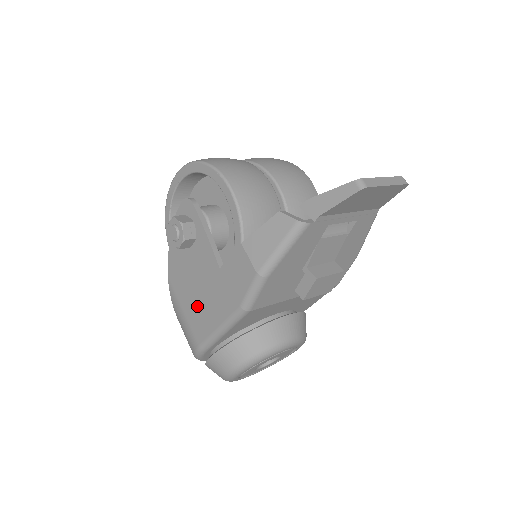
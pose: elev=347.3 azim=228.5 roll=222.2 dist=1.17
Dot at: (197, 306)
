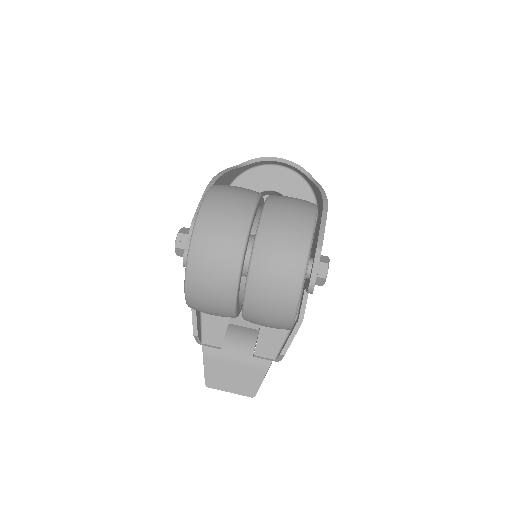
Dot at: occluded
